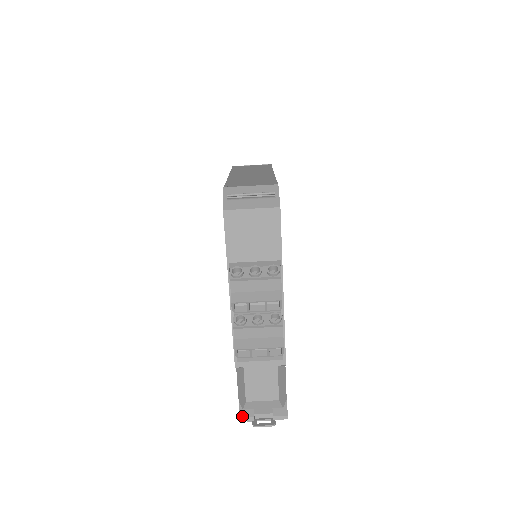
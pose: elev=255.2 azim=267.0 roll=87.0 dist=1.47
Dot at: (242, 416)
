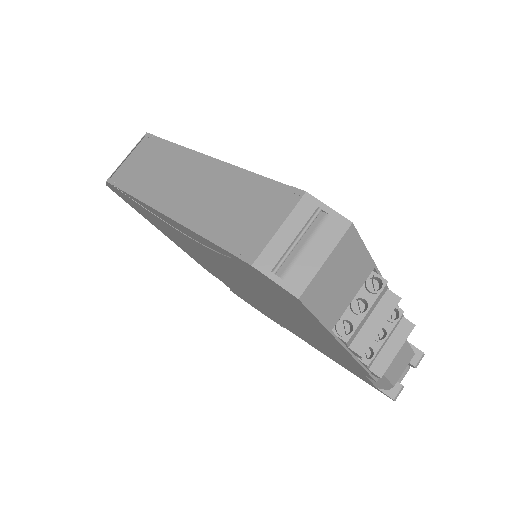
Dot at: (394, 396)
